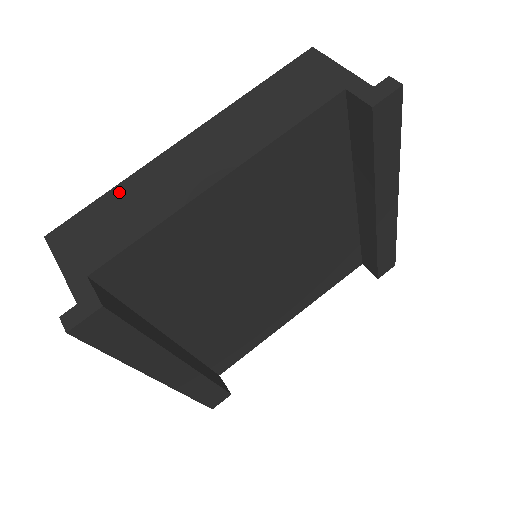
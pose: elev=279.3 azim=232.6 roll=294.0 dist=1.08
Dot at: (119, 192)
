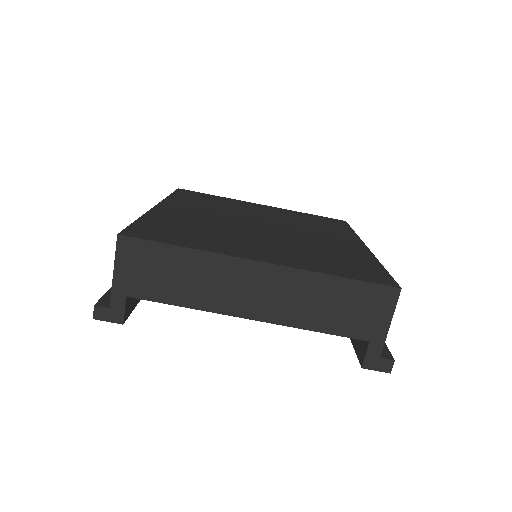
Dot at: (189, 256)
